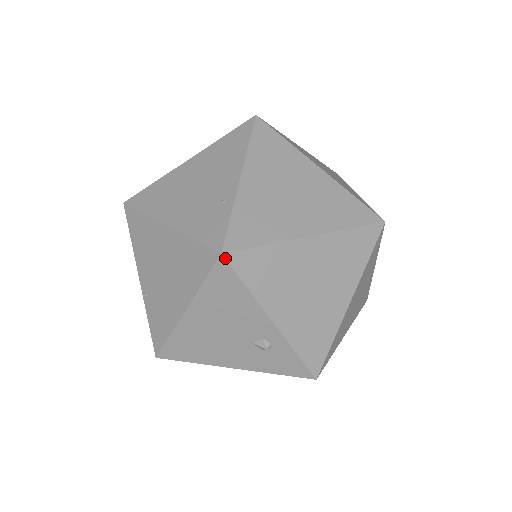
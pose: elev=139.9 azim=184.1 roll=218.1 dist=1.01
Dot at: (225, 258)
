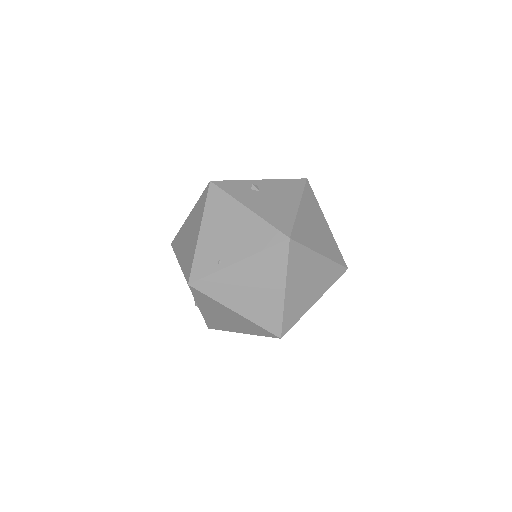
Dot at: (189, 286)
